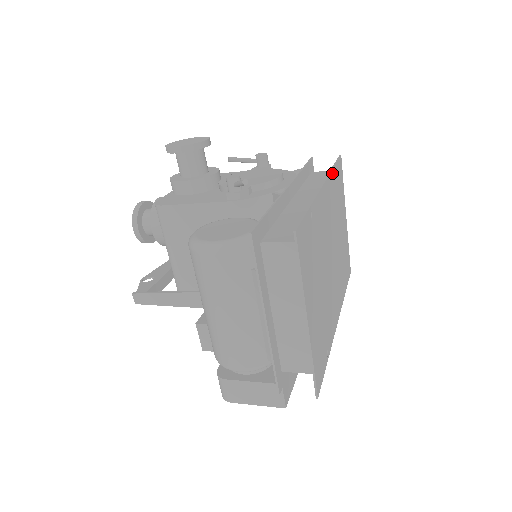
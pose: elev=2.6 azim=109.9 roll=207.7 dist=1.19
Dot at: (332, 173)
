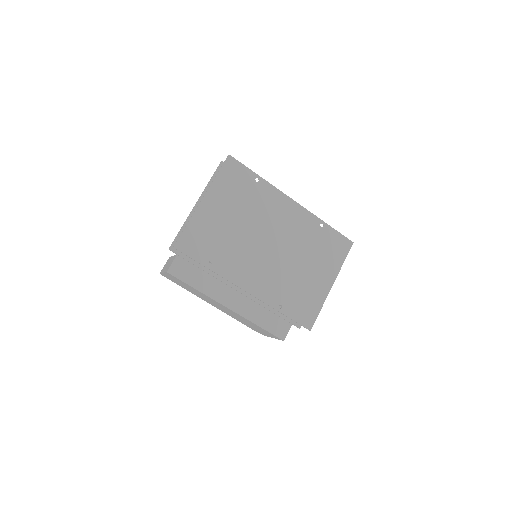
Dot at: (319, 221)
